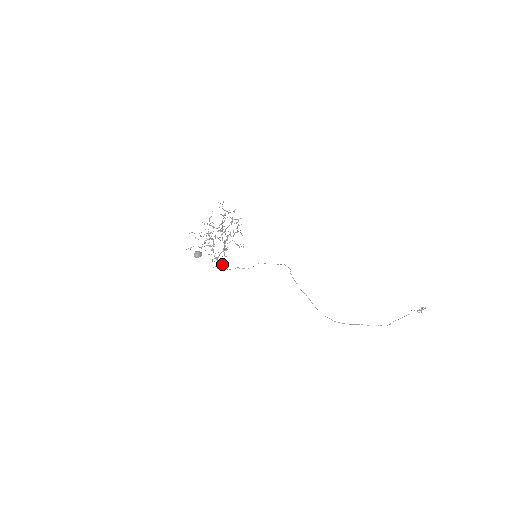
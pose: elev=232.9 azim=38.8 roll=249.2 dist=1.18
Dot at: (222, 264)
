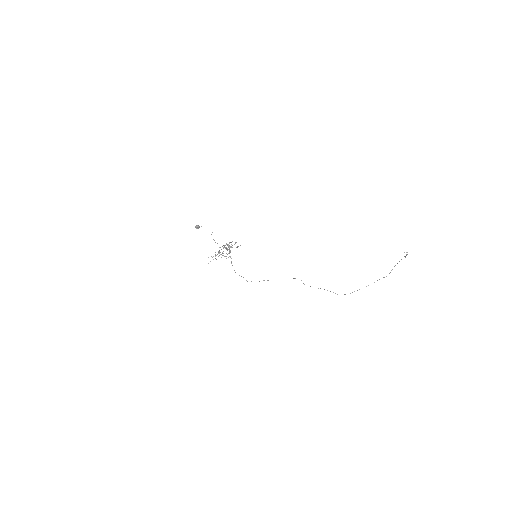
Dot at: (230, 256)
